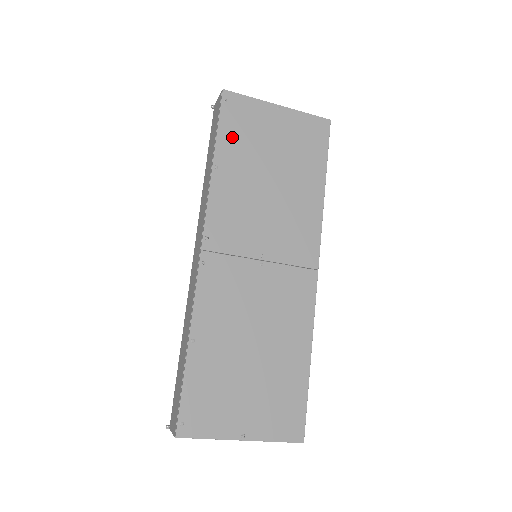
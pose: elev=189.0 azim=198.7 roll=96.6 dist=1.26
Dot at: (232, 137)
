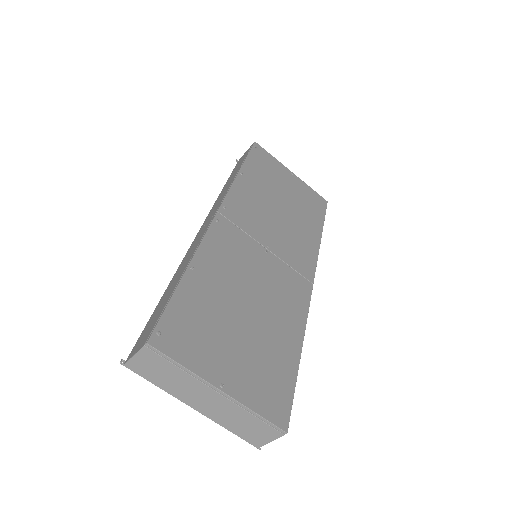
Dot at: (257, 167)
